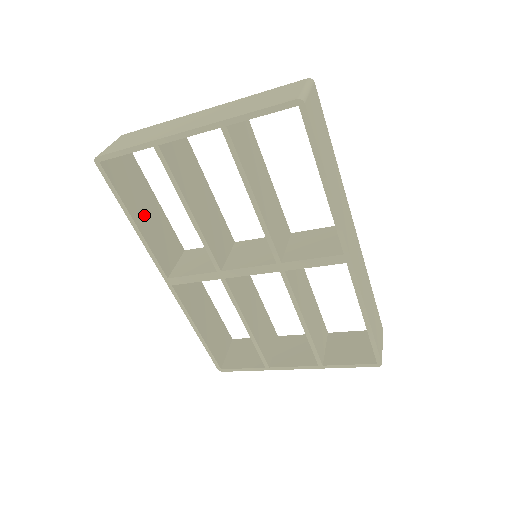
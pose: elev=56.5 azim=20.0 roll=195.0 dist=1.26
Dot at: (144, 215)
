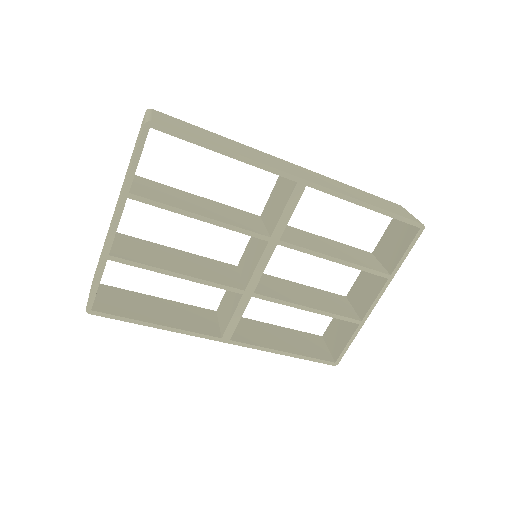
Dot at: (160, 315)
